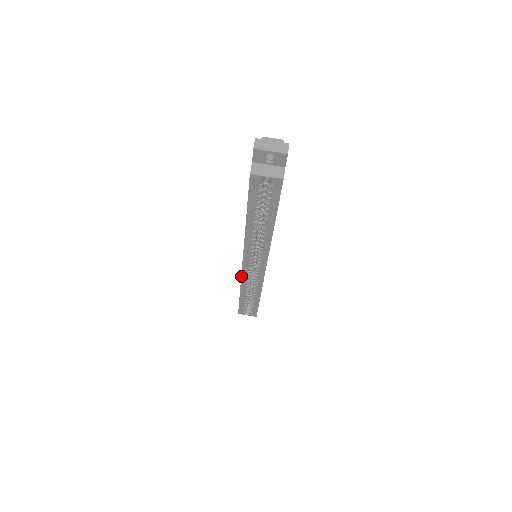
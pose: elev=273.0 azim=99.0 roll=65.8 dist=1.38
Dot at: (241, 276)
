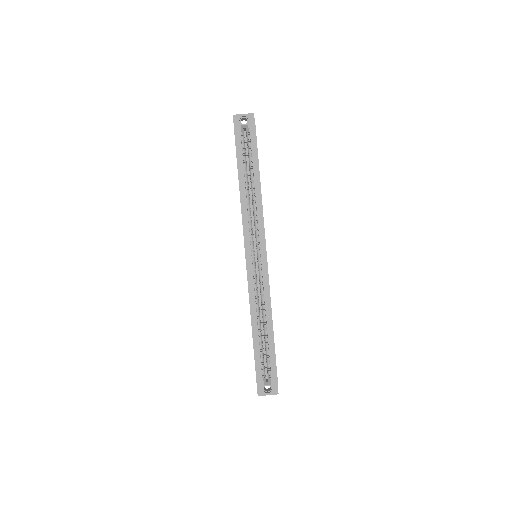
Dot at: occluded
